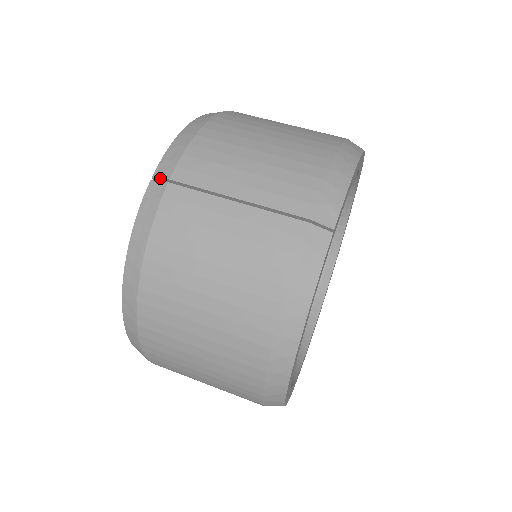
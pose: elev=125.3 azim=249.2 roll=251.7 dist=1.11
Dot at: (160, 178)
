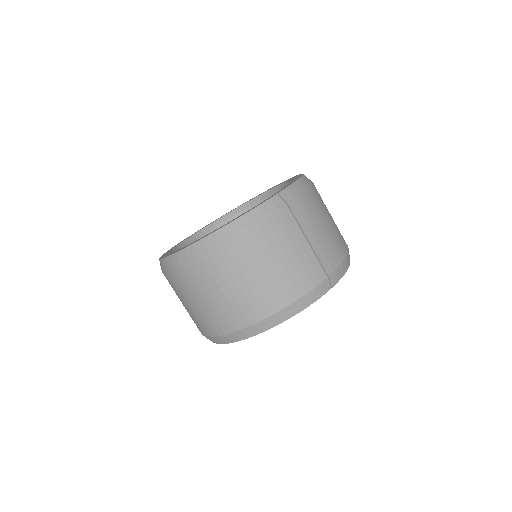
Dot at: (283, 198)
